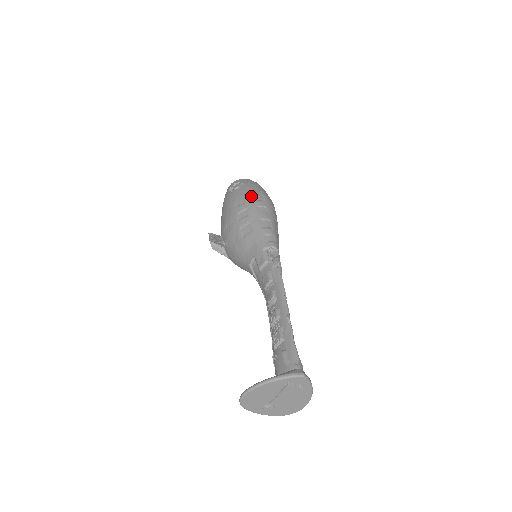
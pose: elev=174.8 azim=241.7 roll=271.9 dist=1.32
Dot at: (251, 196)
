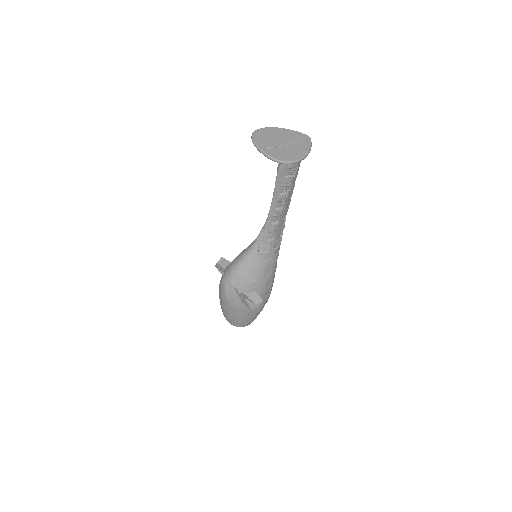
Dot at: occluded
